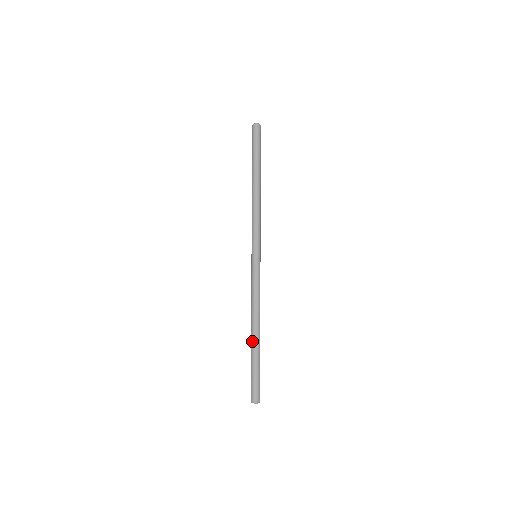
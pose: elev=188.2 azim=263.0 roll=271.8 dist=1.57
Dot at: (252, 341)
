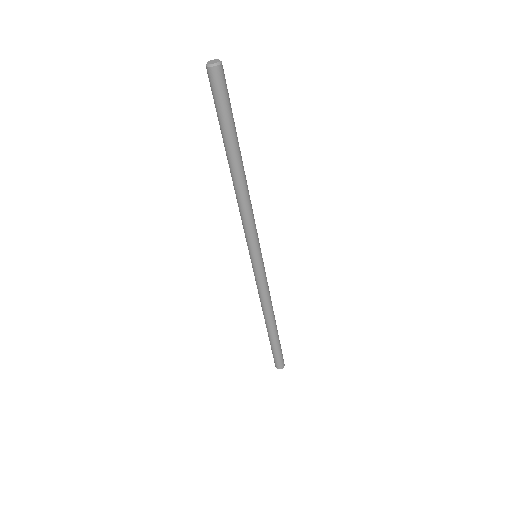
Dot at: (267, 330)
